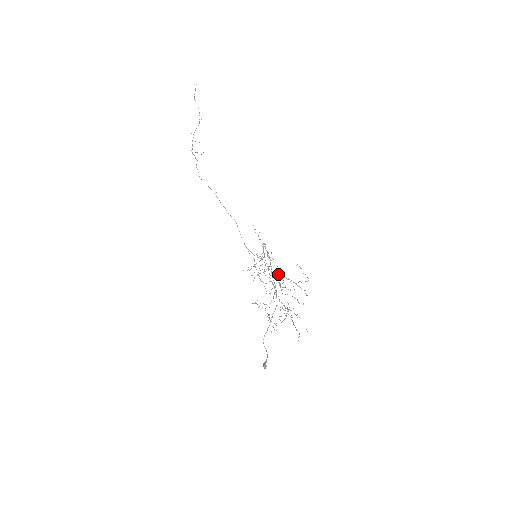
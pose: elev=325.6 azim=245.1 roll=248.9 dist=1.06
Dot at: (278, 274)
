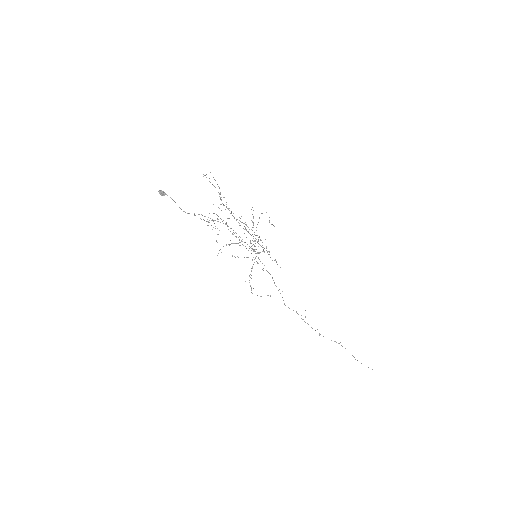
Dot at: occluded
